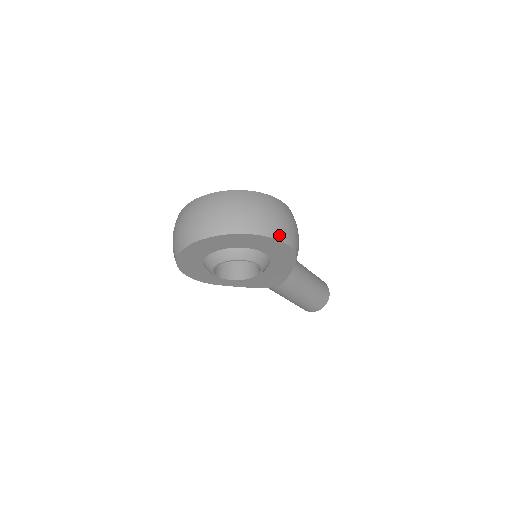
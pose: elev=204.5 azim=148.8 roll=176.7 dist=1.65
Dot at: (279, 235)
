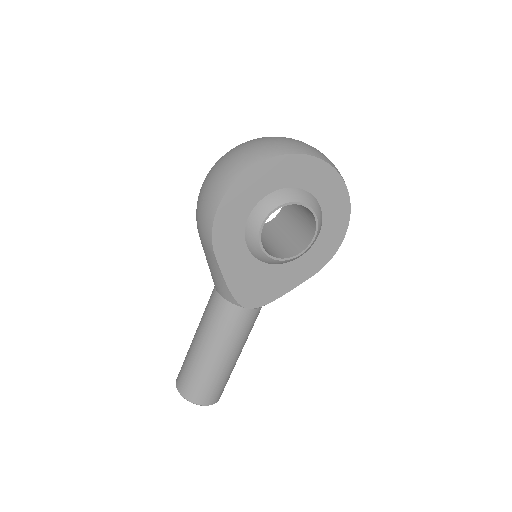
Dot at: (348, 221)
